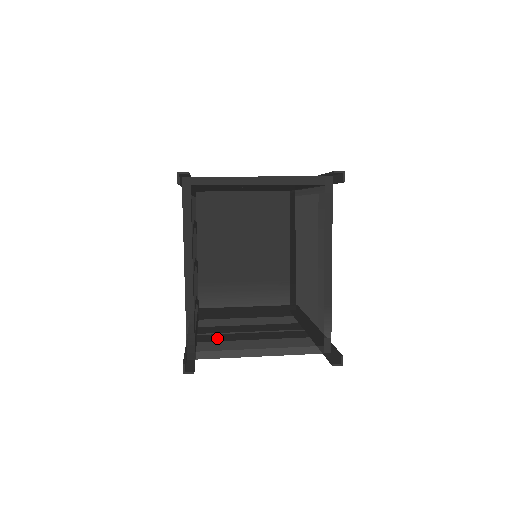
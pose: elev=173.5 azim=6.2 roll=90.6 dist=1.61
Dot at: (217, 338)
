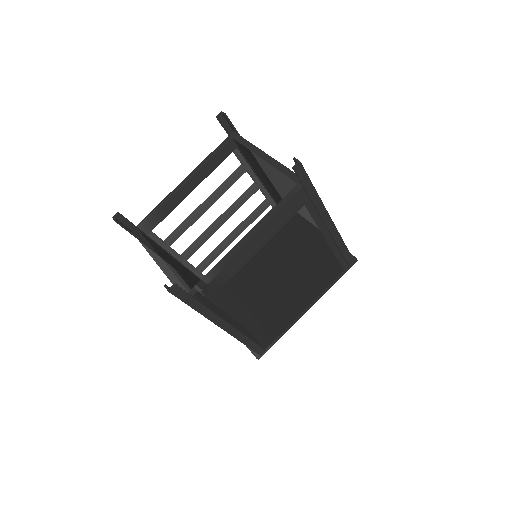
Dot at: (166, 255)
